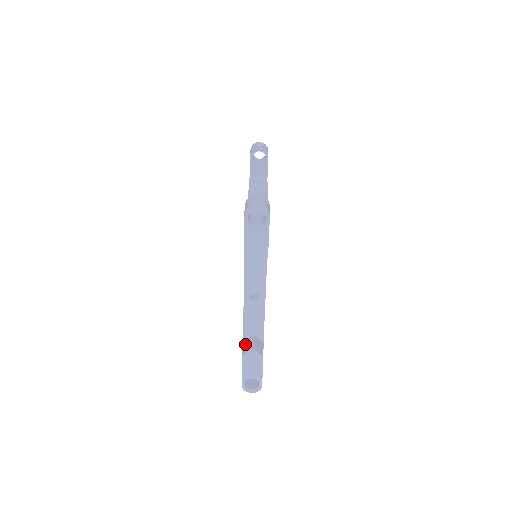
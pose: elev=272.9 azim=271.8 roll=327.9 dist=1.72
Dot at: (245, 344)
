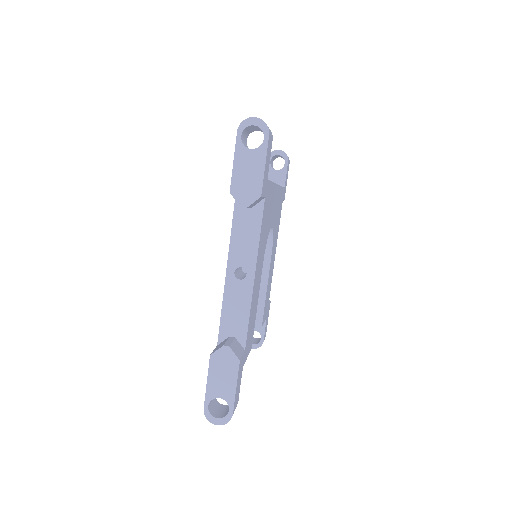
Dot at: (219, 345)
